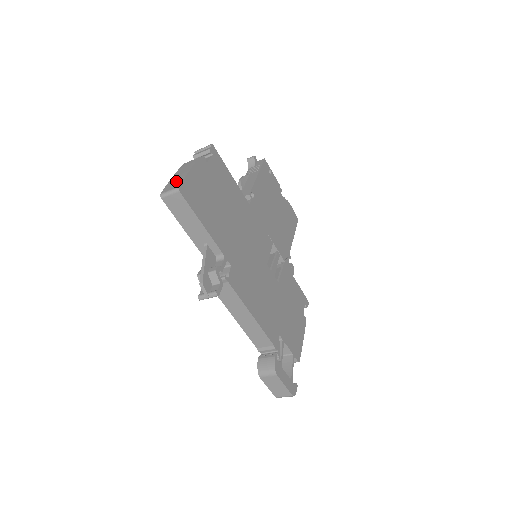
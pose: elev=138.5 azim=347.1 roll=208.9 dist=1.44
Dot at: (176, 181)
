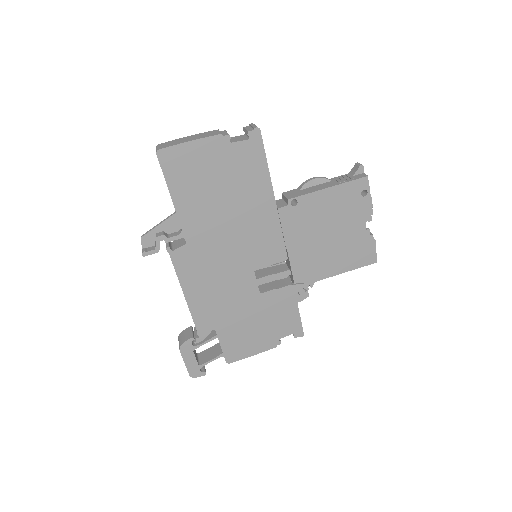
Dot at: (173, 142)
